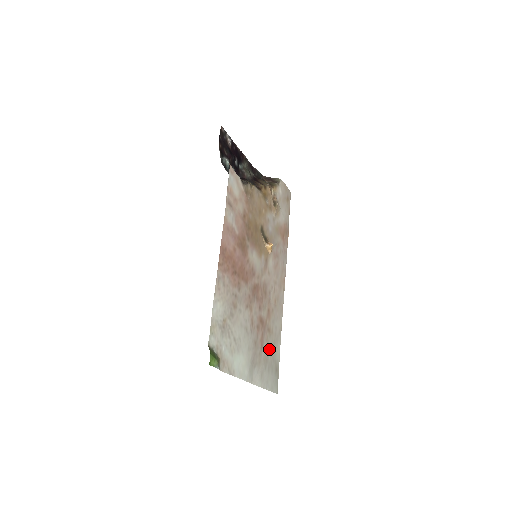
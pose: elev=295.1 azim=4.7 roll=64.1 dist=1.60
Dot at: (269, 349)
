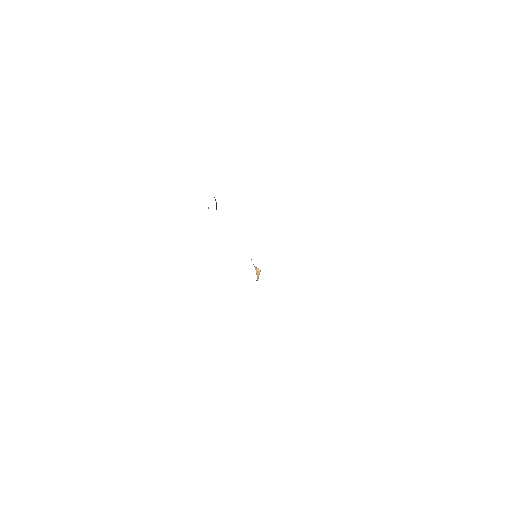
Dot at: occluded
